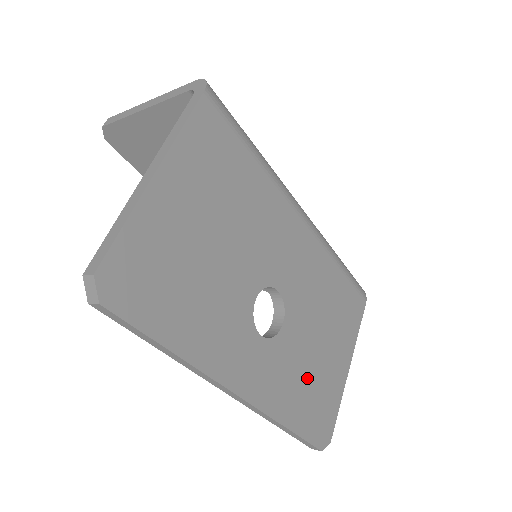
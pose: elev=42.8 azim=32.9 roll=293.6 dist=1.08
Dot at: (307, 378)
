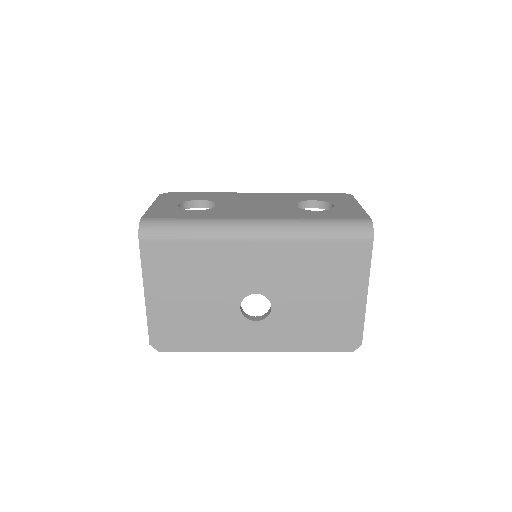
Dot at: (314, 323)
